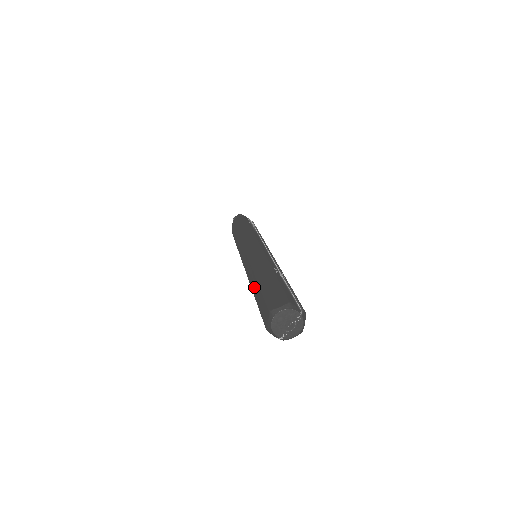
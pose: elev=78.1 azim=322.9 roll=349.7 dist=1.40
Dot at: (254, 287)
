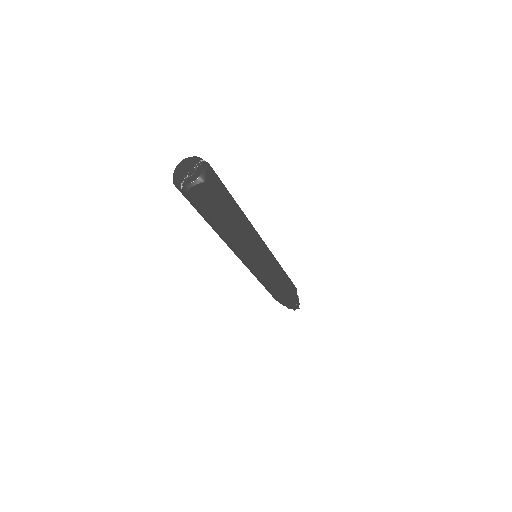
Dot at: occluded
